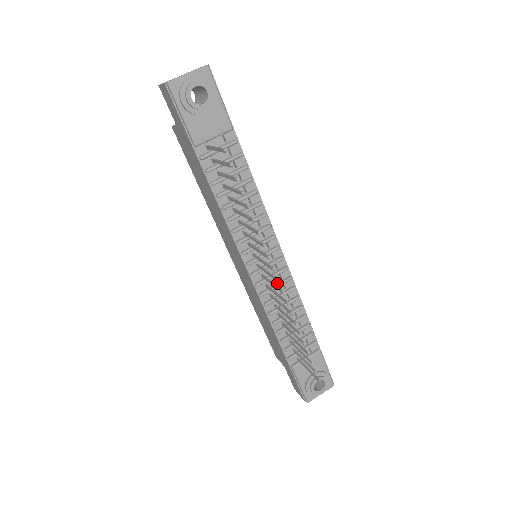
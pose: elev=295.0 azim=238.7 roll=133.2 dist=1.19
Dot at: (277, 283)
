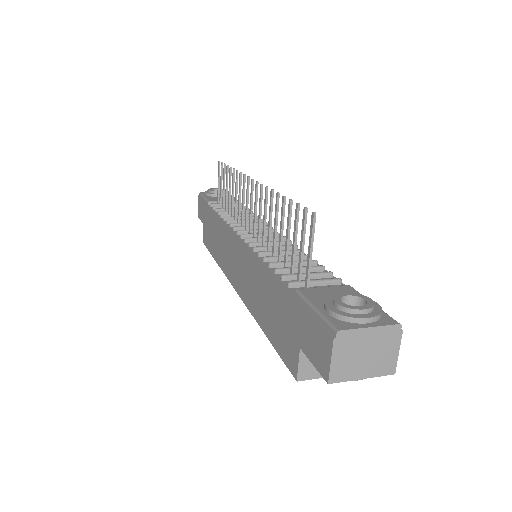
Dot at: occluded
